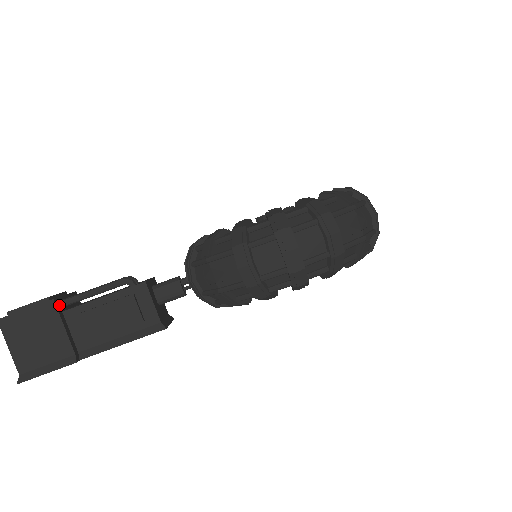
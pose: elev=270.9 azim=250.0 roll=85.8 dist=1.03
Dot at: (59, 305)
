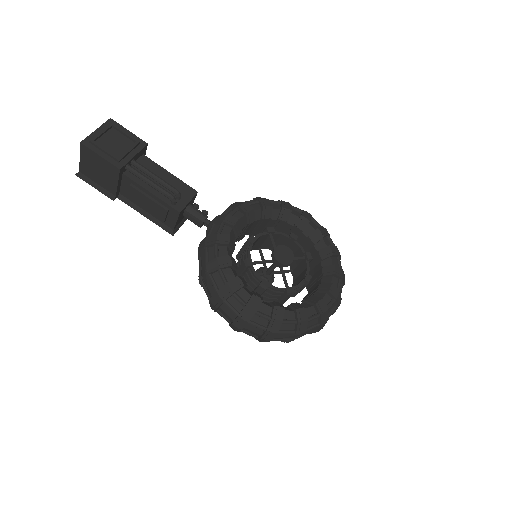
Dot at: (123, 170)
